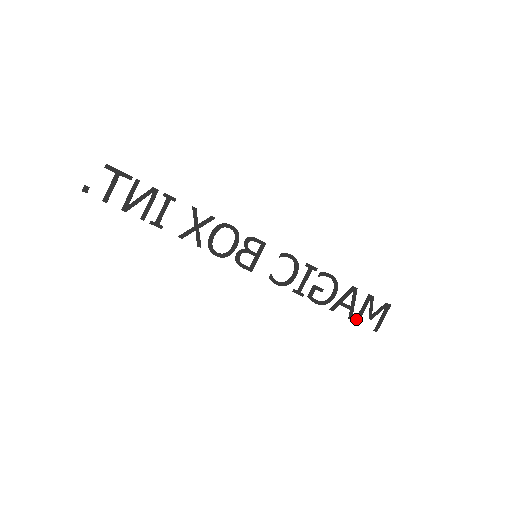
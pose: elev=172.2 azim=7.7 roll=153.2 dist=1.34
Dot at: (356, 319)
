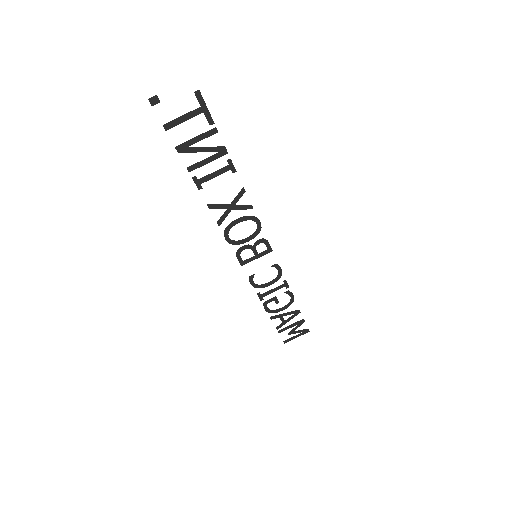
Dot at: (280, 330)
